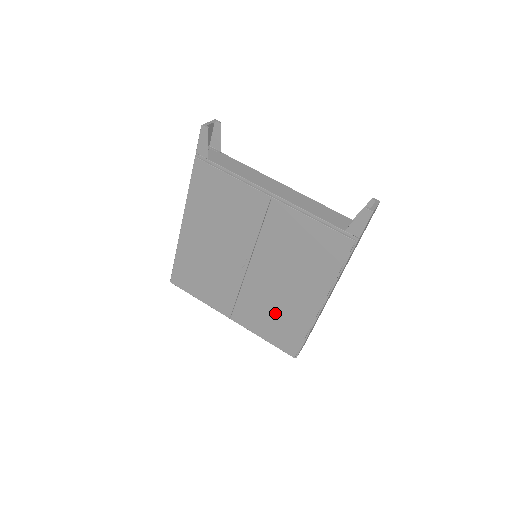
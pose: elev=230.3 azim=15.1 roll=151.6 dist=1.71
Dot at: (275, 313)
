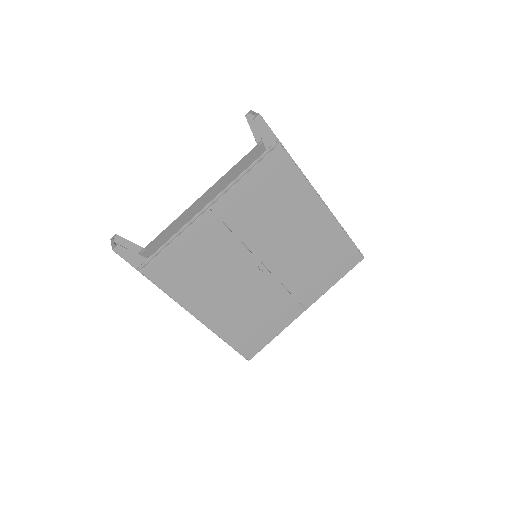
Dot at: (317, 258)
